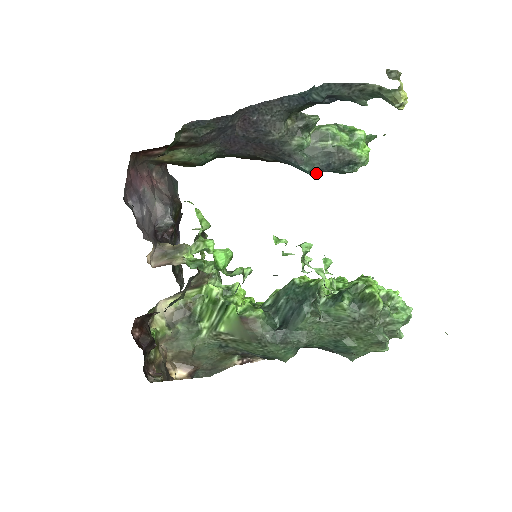
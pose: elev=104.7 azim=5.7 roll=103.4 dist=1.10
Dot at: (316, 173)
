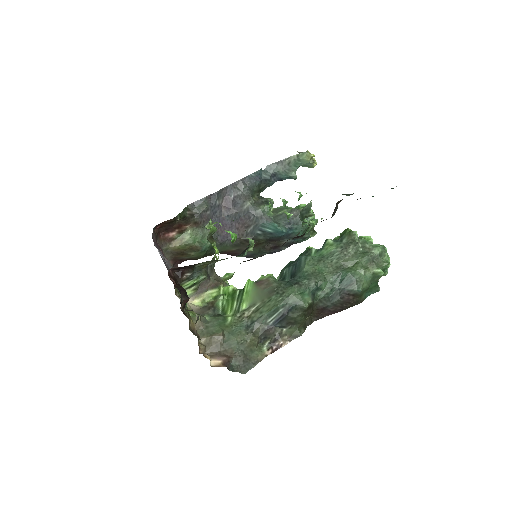
Dot at: (283, 228)
